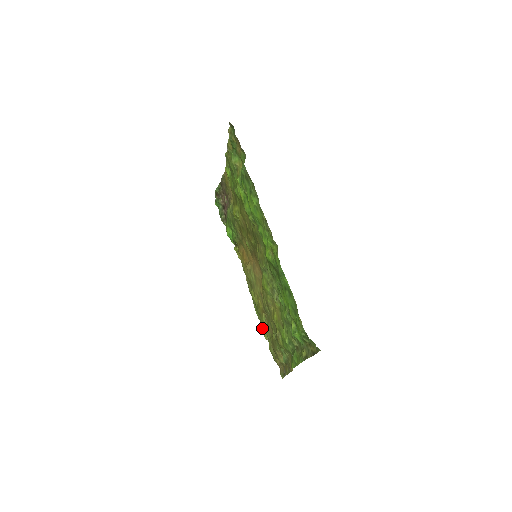
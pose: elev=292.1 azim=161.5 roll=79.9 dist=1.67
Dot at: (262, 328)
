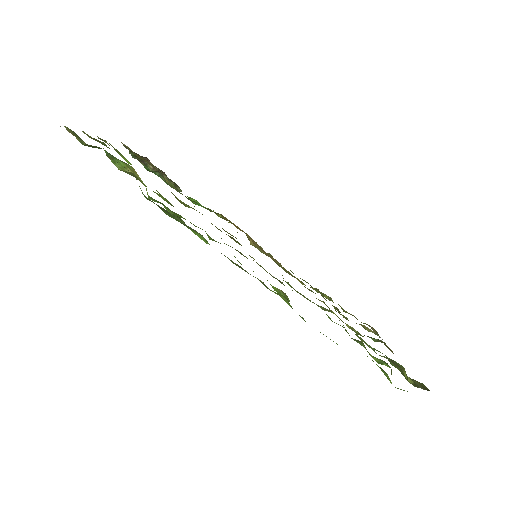
Dot at: occluded
